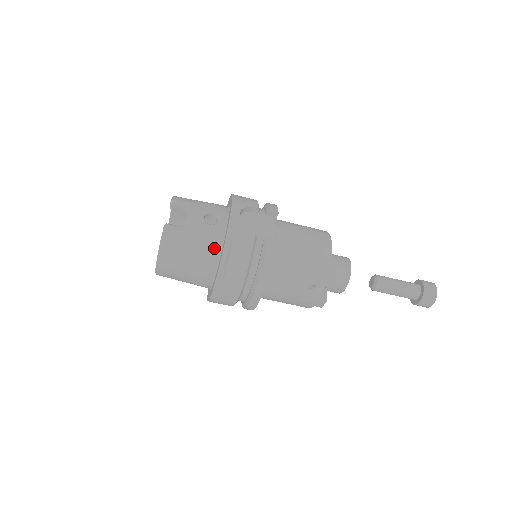
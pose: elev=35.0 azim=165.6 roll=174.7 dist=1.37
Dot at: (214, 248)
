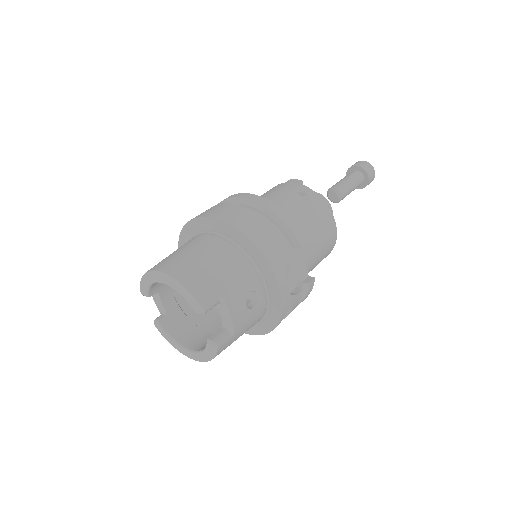
Dot at: (259, 320)
